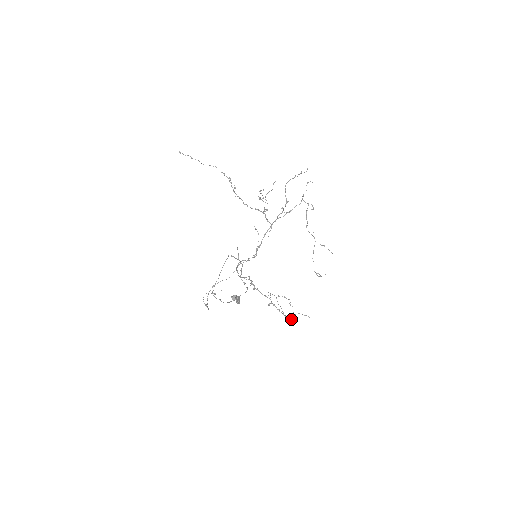
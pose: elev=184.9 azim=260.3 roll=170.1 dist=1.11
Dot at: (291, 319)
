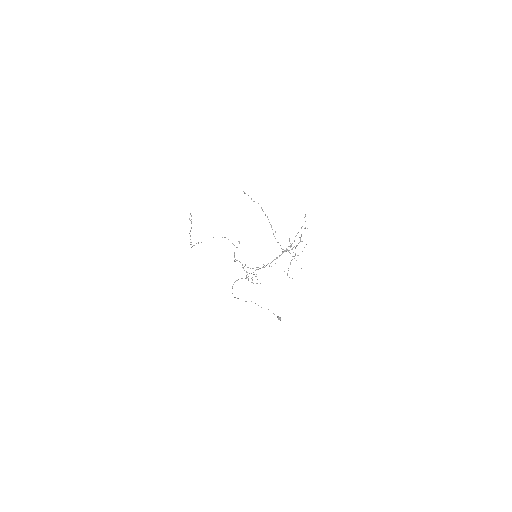
Dot at: (251, 282)
